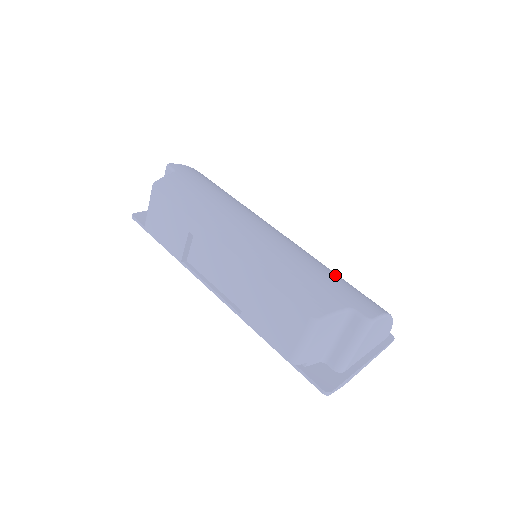
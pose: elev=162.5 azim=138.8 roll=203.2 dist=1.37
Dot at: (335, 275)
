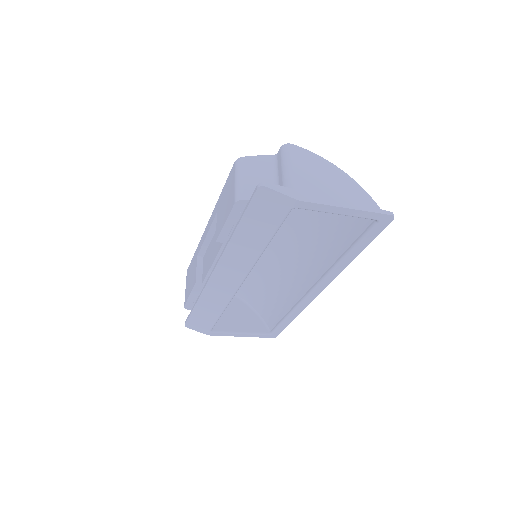
Dot at: occluded
